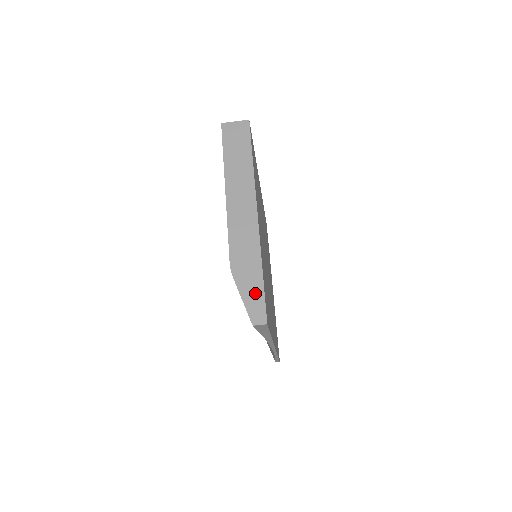
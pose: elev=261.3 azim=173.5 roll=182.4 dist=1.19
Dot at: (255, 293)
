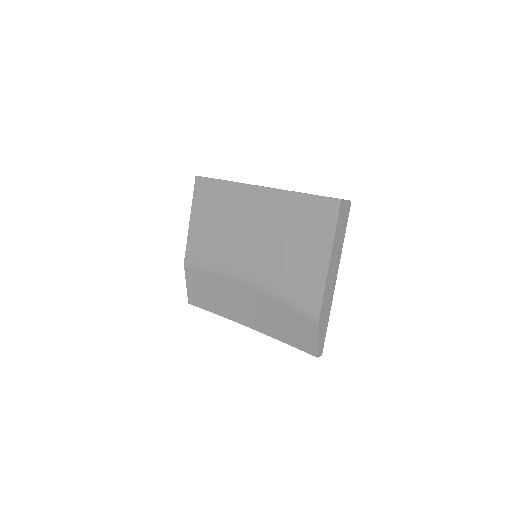
Dot at: (323, 337)
